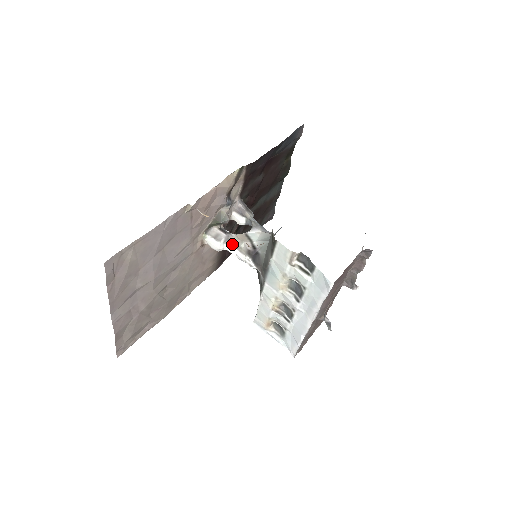
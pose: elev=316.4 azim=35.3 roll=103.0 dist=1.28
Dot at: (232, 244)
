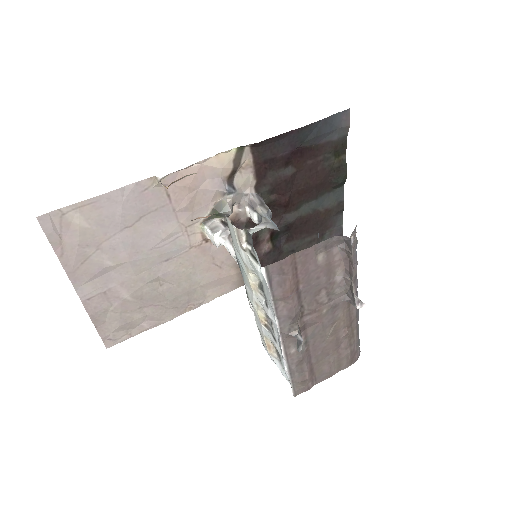
Dot at: (229, 238)
